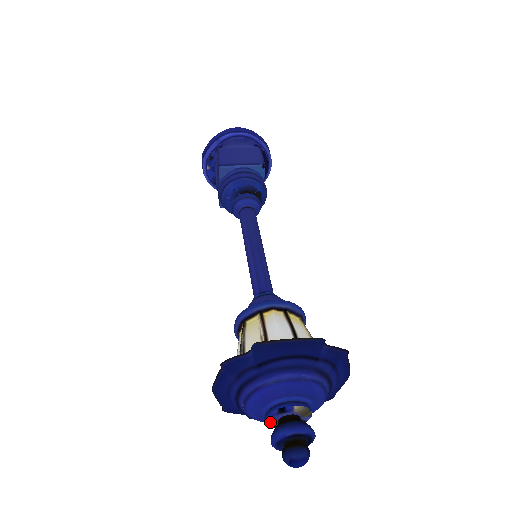
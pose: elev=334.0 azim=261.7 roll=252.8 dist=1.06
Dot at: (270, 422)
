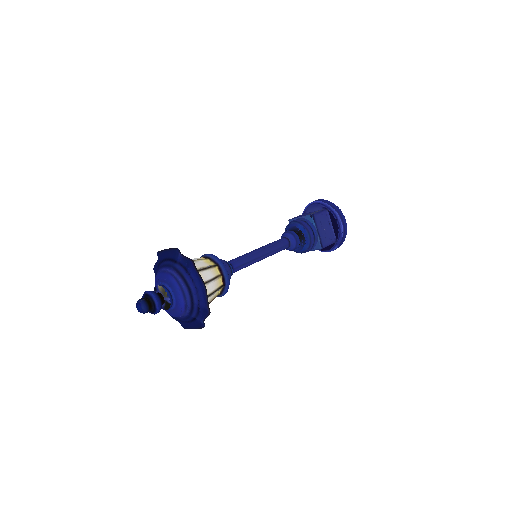
Dot at: occluded
